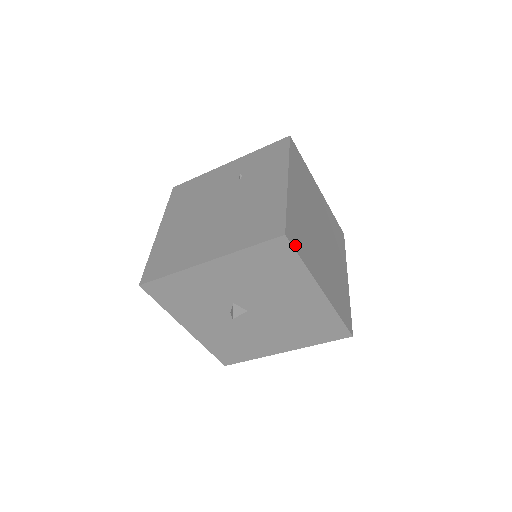
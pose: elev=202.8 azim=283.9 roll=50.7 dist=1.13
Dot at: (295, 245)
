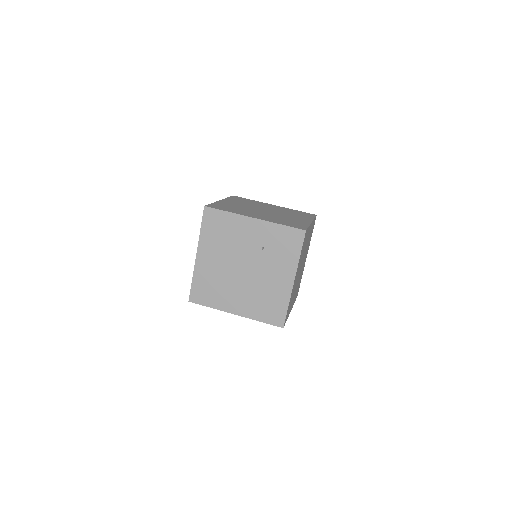
Dot at: (286, 320)
